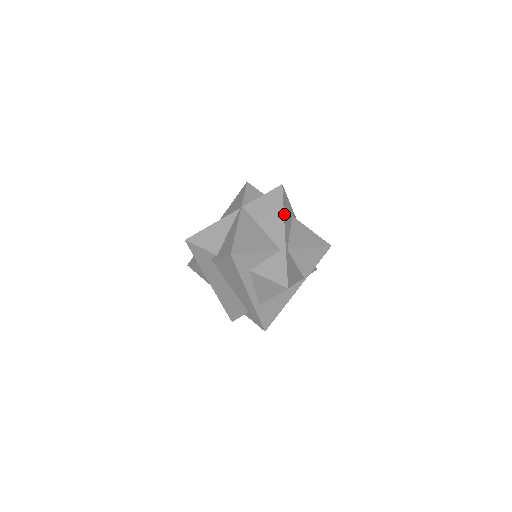
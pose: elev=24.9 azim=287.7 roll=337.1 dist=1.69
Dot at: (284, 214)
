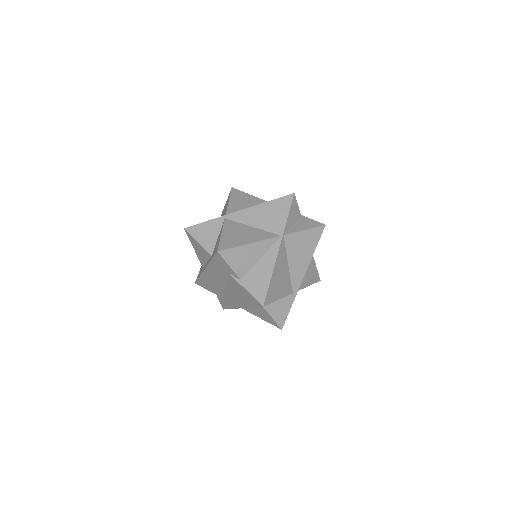
Dot at: occluded
